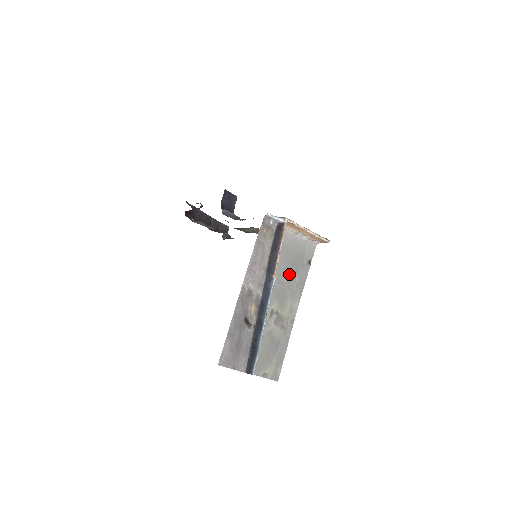
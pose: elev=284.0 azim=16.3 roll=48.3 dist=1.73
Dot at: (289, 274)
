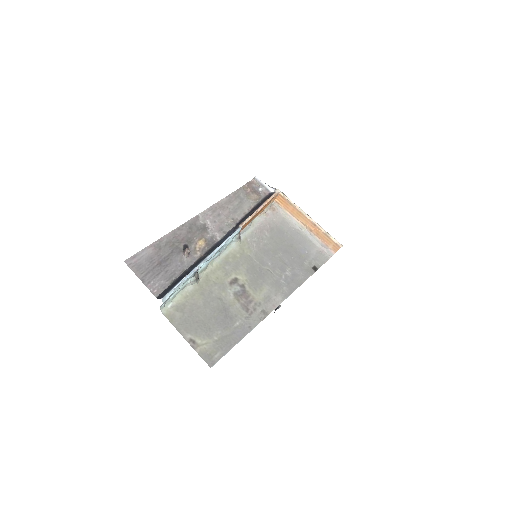
Dot at: (277, 260)
